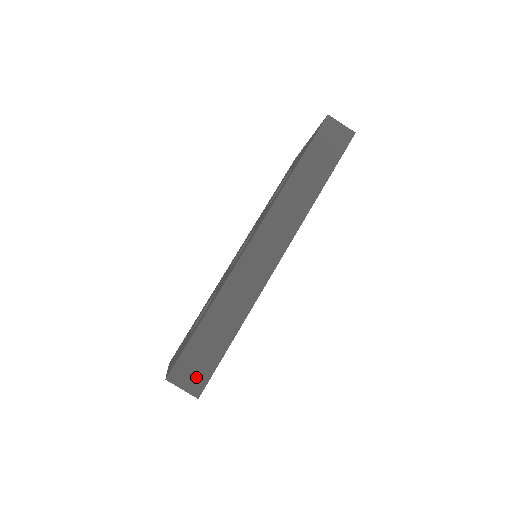
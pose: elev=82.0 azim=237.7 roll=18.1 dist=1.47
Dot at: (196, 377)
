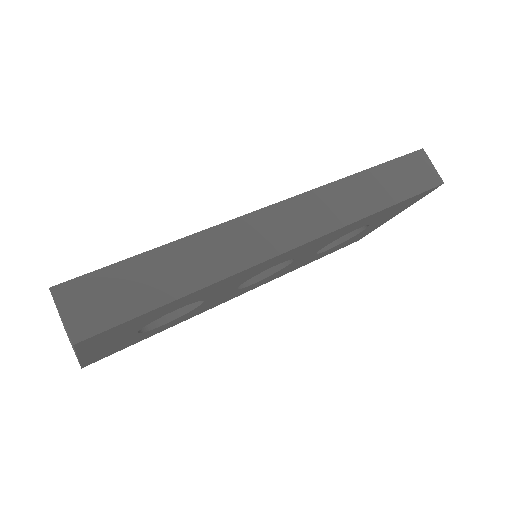
Dot at: (93, 313)
